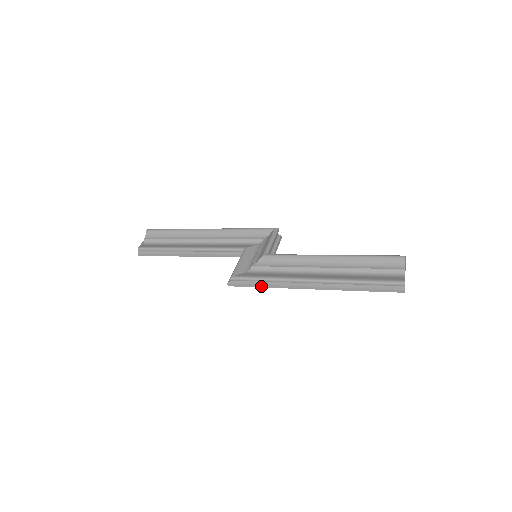
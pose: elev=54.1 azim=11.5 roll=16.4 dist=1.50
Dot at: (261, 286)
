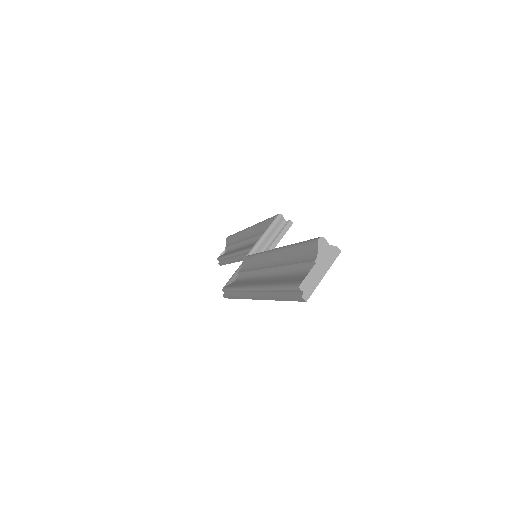
Dot at: (235, 297)
